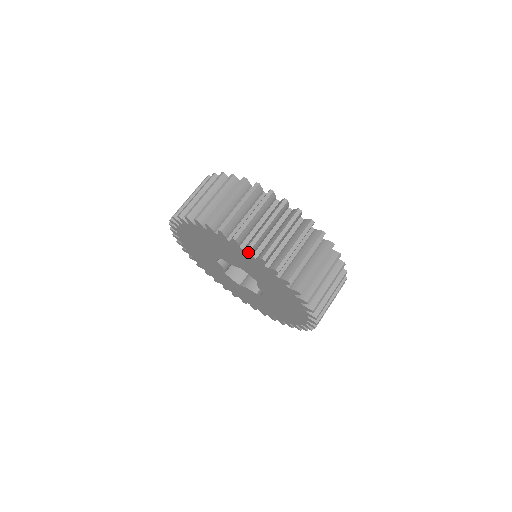
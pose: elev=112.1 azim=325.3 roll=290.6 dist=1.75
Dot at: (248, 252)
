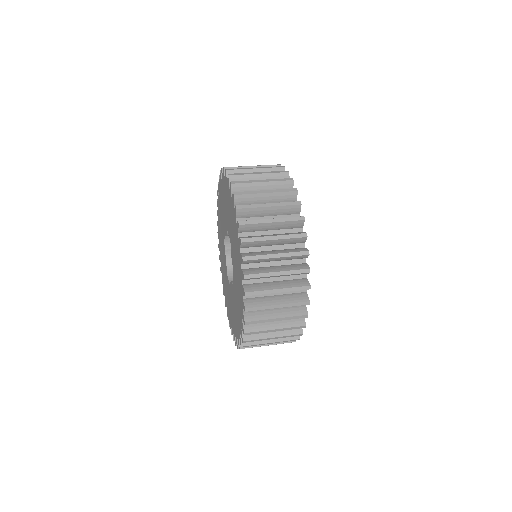
Dot at: (226, 178)
